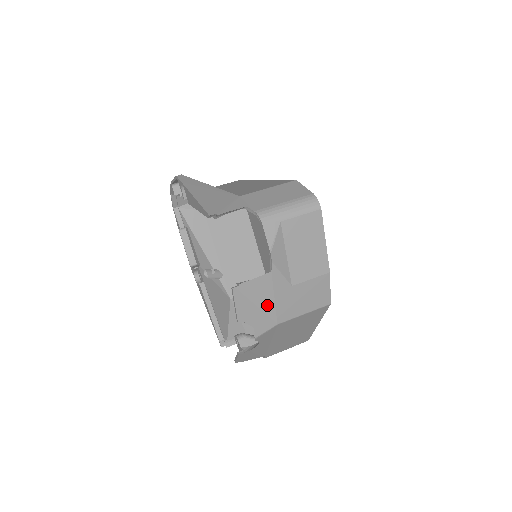
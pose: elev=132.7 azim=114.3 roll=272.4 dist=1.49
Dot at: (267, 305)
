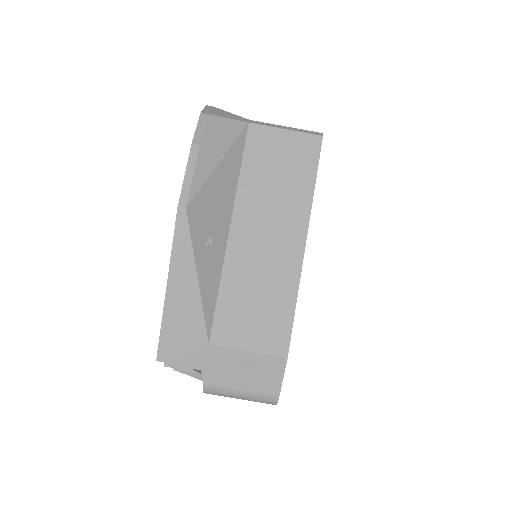
Dot at: occluded
